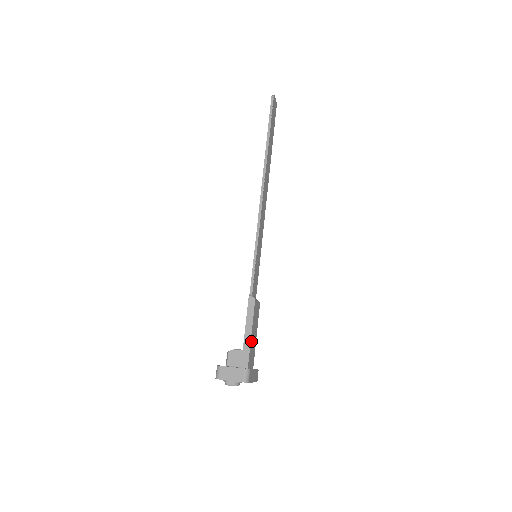
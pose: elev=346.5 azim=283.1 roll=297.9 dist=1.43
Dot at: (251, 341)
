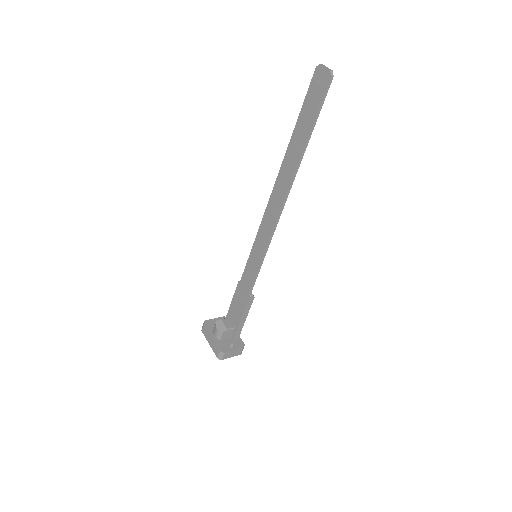
Dot at: (243, 322)
